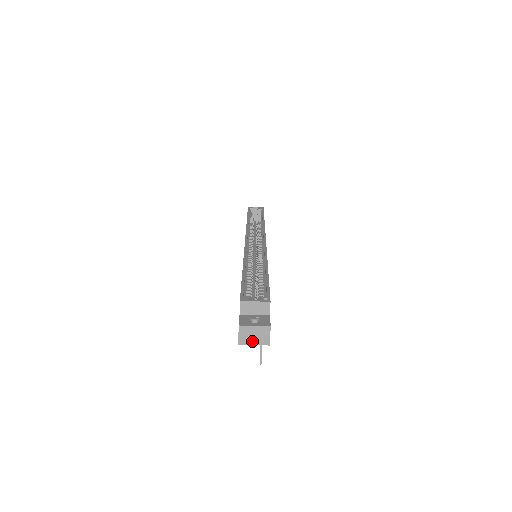
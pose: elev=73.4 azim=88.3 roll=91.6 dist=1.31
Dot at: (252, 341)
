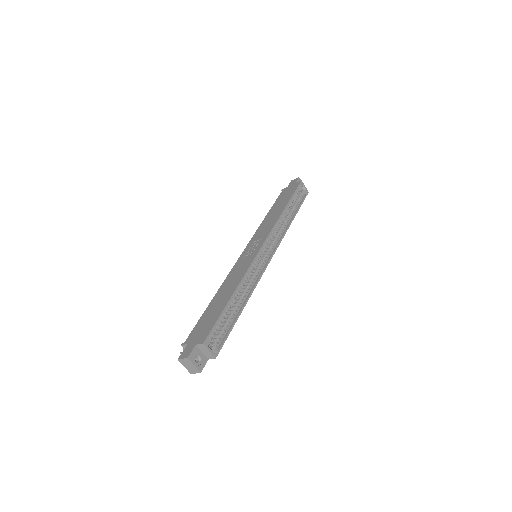
Dot at: (185, 365)
